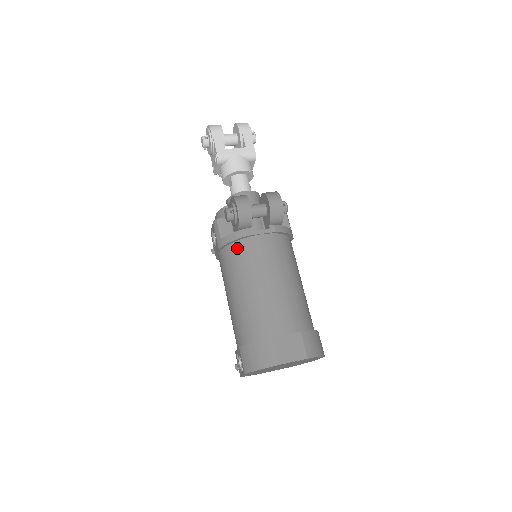
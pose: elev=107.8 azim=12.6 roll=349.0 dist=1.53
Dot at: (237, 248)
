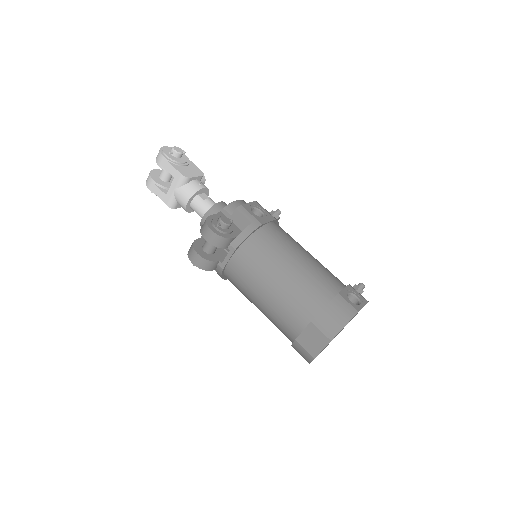
Dot at: (229, 279)
